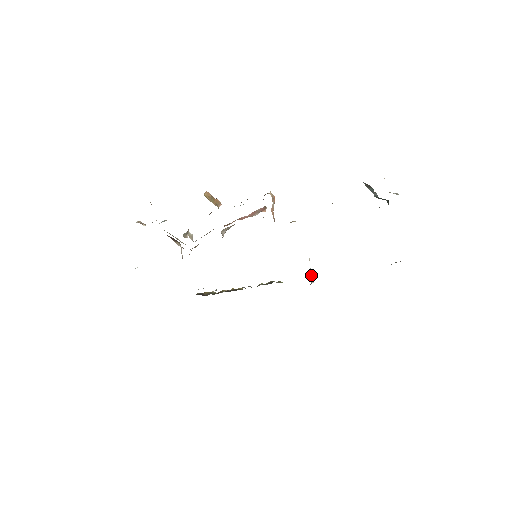
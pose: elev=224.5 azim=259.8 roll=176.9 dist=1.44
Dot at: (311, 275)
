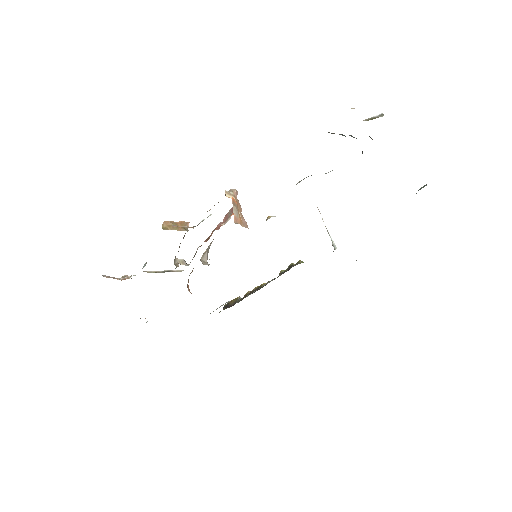
Dot at: occluded
